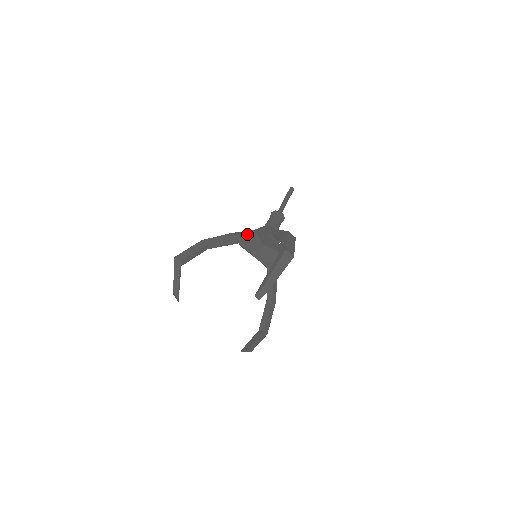
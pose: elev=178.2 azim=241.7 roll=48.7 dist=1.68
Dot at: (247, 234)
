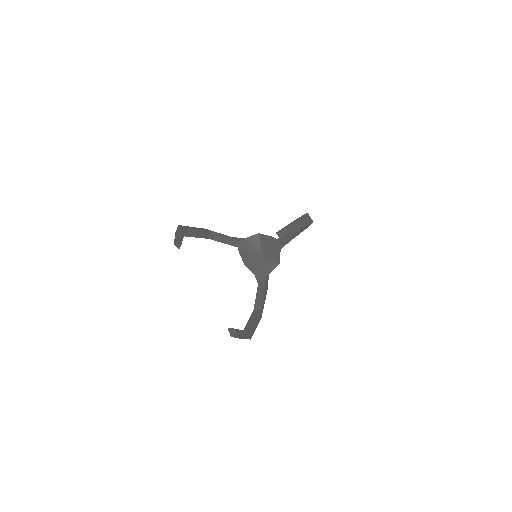
Dot at: (250, 237)
